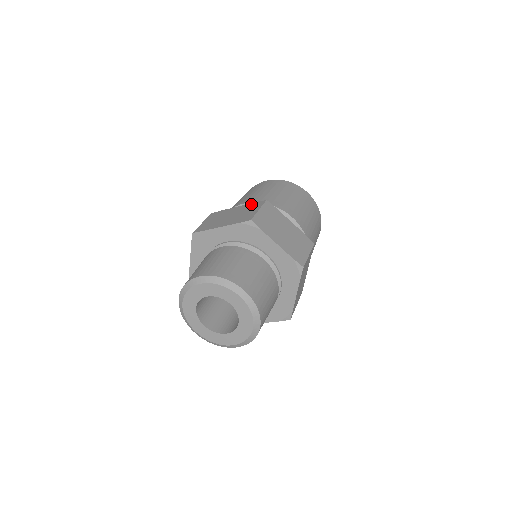
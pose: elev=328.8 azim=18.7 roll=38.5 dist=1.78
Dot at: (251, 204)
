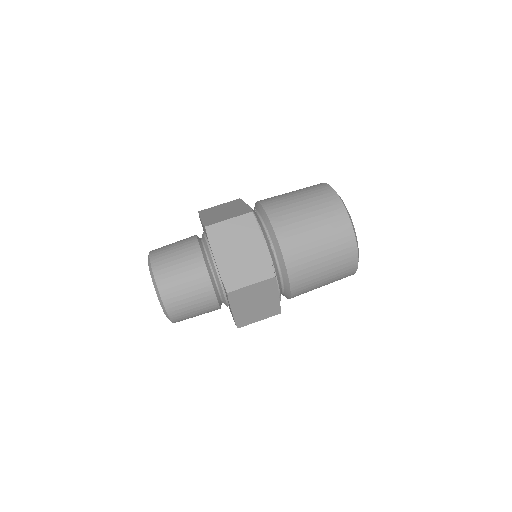
Dot at: (267, 261)
